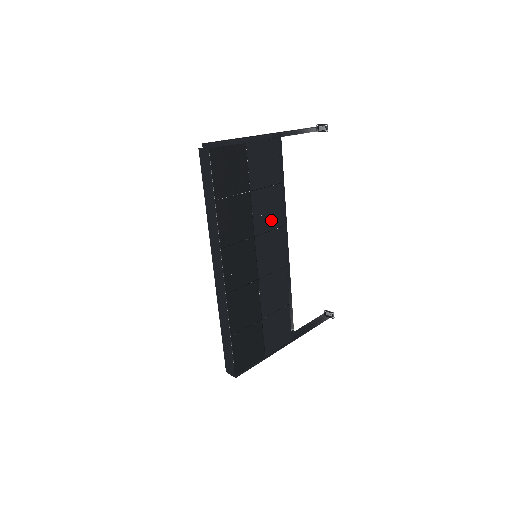
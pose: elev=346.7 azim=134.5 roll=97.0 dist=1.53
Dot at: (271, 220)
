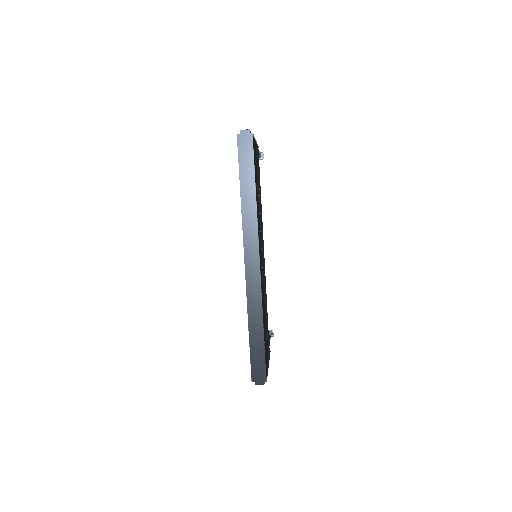
Dot at: (261, 222)
